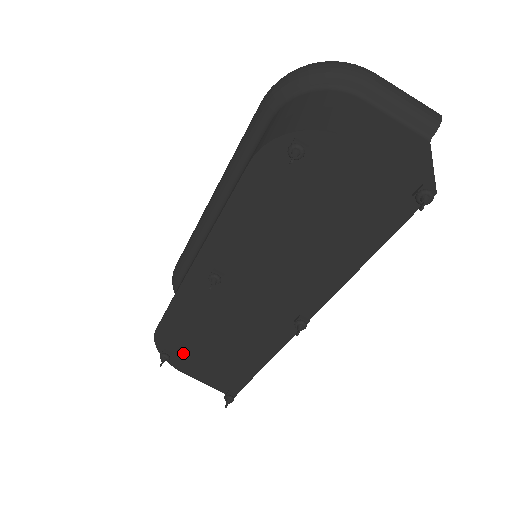
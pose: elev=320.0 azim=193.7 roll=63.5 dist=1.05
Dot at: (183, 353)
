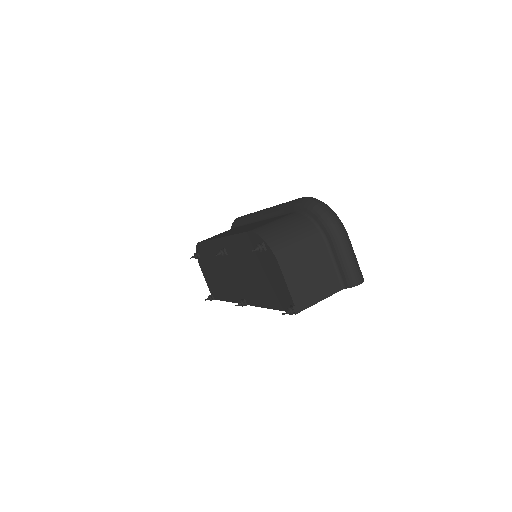
Dot at: (204, 262)
